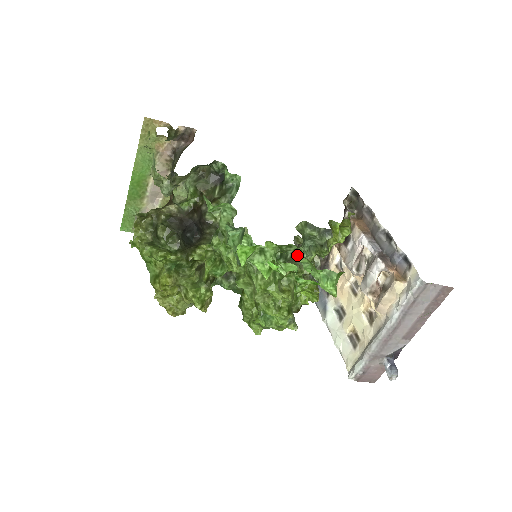
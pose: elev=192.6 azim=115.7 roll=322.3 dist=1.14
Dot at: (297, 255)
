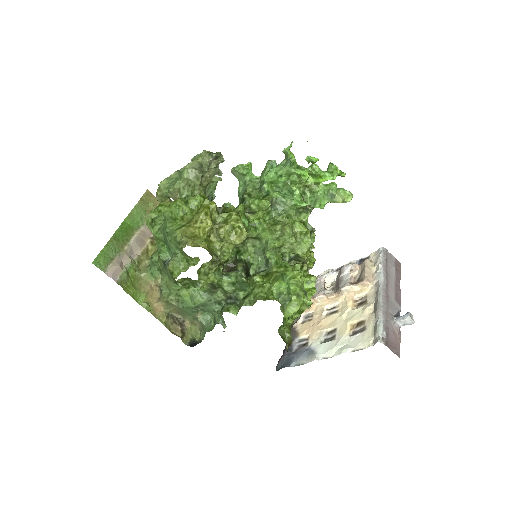
Dot at: occluded
